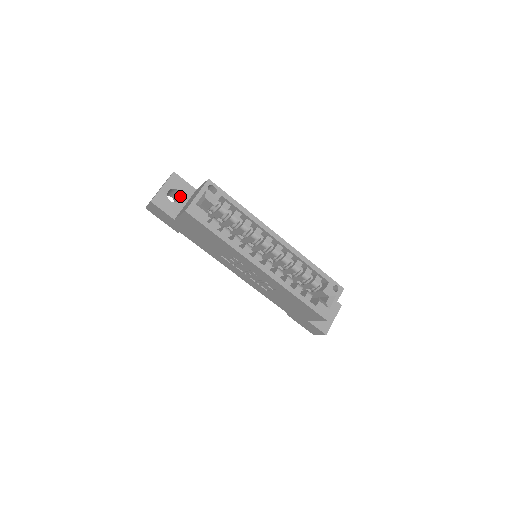
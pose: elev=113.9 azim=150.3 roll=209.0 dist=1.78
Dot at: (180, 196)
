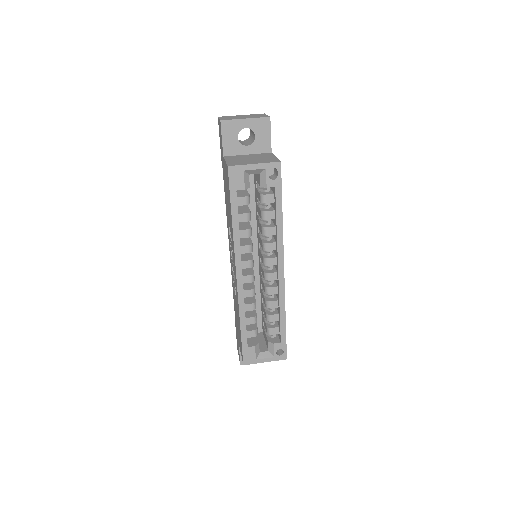
Dot at: (252, 142)
